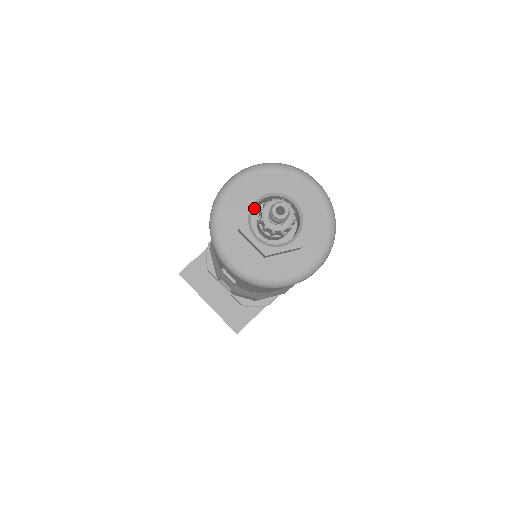
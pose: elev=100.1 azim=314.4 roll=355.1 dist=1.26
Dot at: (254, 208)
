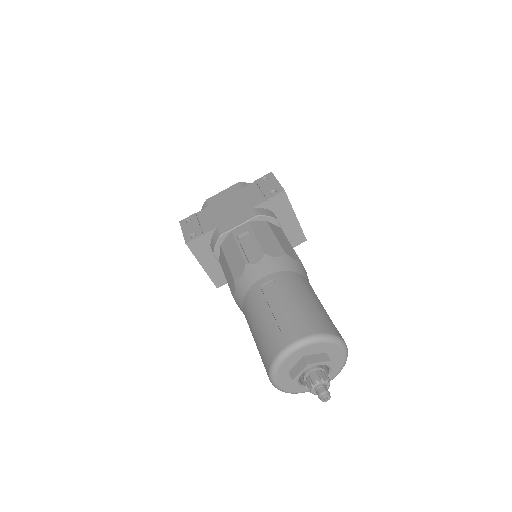
Dot at: occluded
